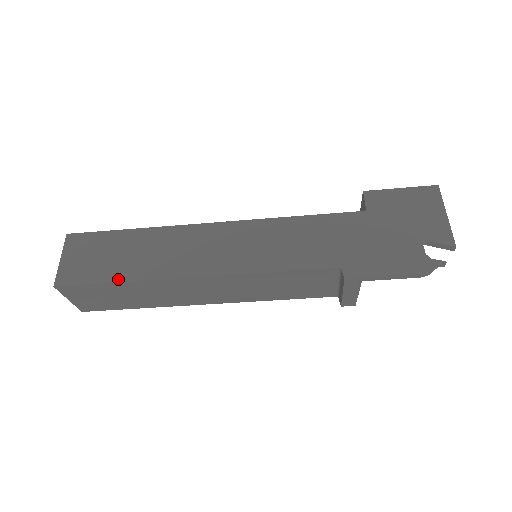
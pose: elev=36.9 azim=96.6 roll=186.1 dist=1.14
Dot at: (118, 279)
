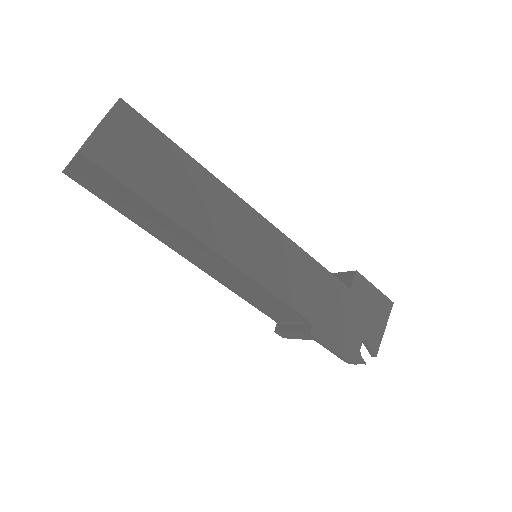
Dot at: (149, 198)
